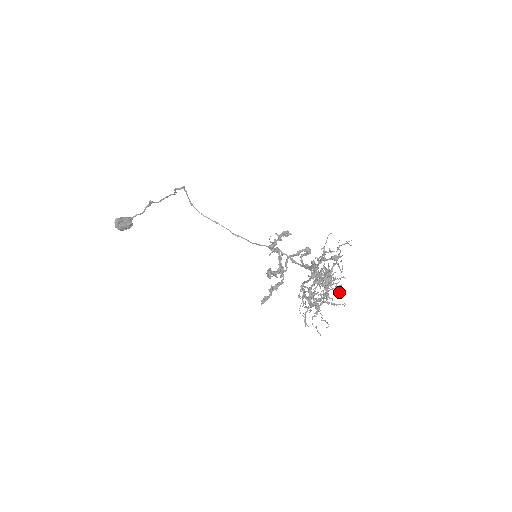
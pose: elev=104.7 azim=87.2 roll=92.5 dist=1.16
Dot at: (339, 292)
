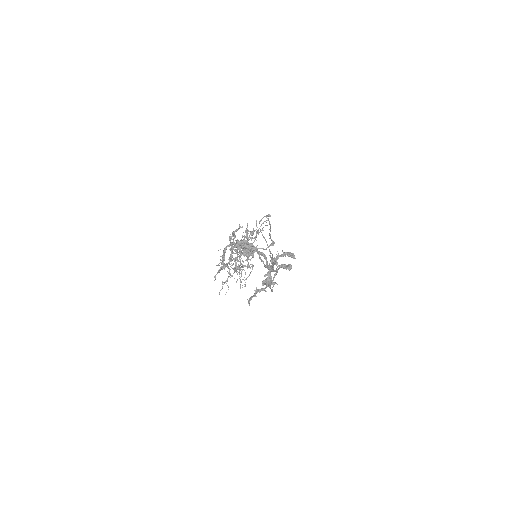
Dot at: (247, 266)
